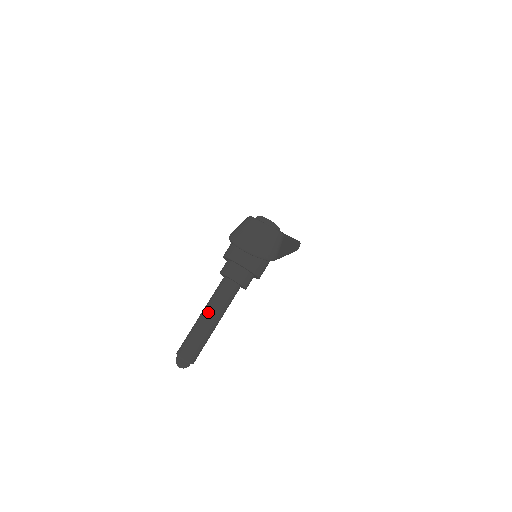
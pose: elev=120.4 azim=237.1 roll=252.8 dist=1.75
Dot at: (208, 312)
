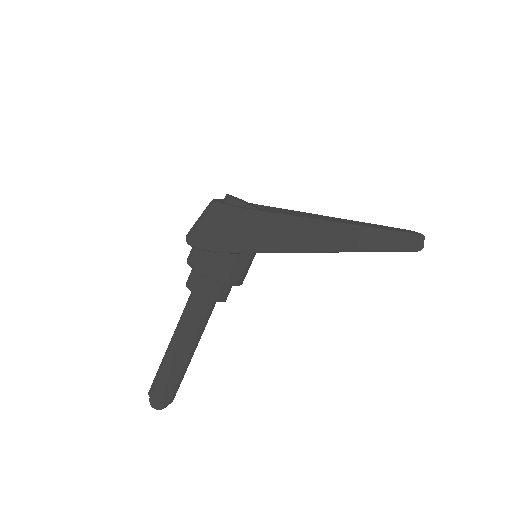
Dot at: (173, 334)
